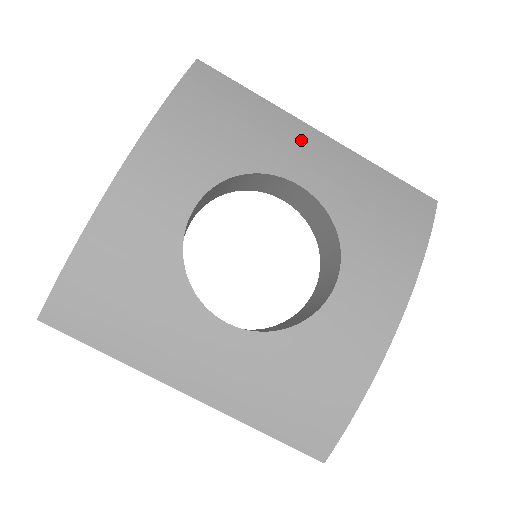
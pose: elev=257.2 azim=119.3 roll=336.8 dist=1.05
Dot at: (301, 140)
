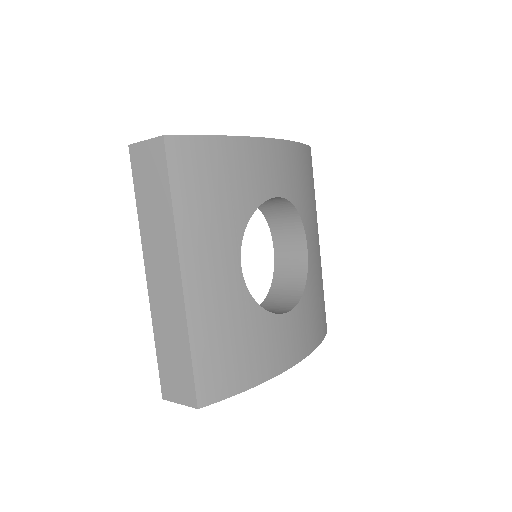
Dot at: (316, 233)
